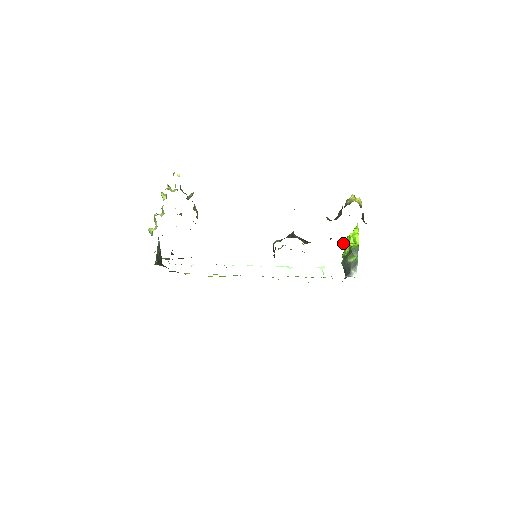
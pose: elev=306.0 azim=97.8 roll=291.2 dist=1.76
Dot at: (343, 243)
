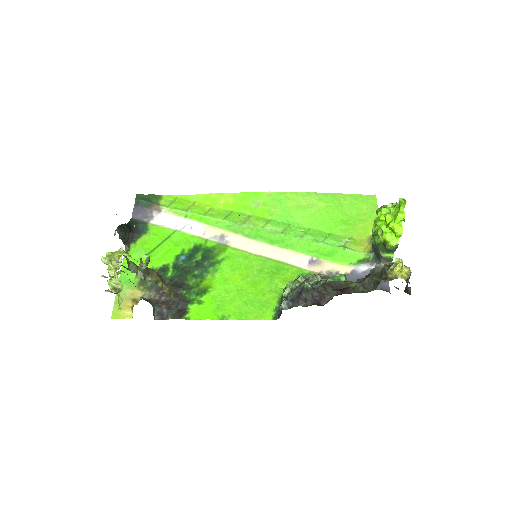
Dot at: (377, 225)
